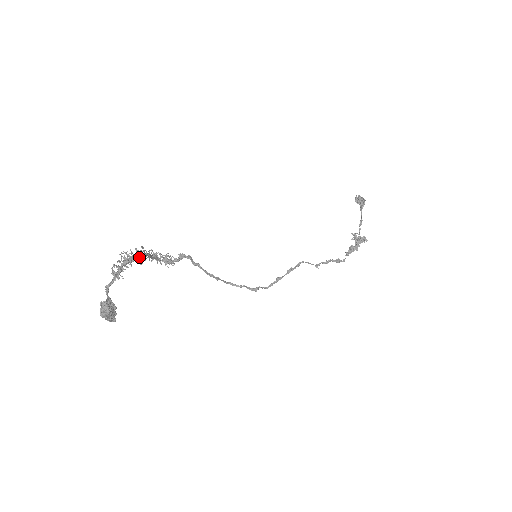
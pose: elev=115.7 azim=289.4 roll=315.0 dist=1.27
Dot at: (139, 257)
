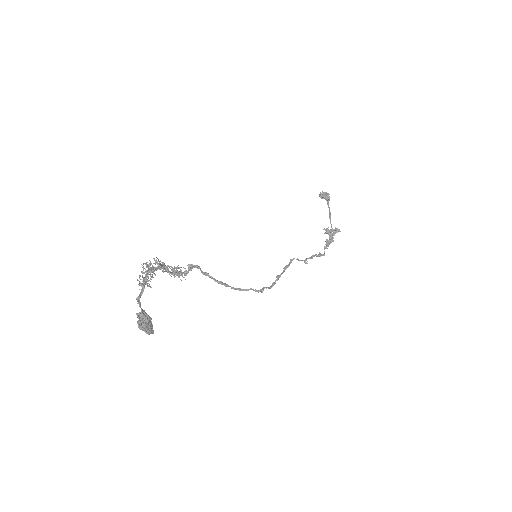
Dot at: (159, 266)
